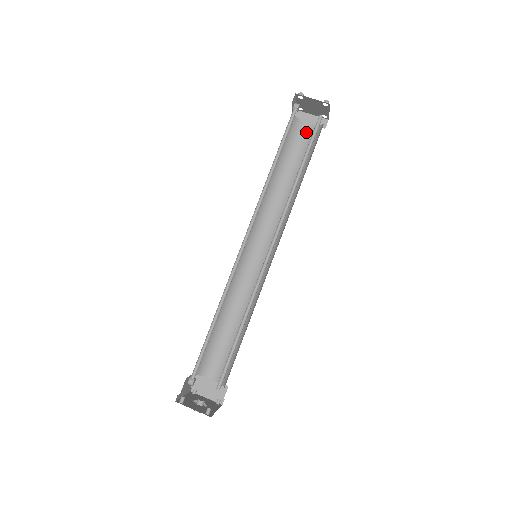
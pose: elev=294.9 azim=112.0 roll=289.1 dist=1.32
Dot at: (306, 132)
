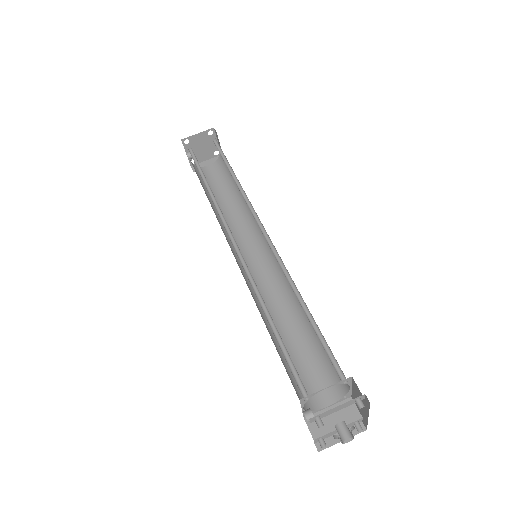
Dot at: (212, 171)
